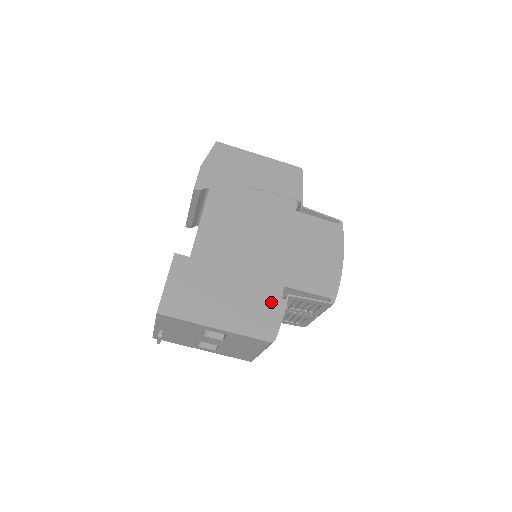
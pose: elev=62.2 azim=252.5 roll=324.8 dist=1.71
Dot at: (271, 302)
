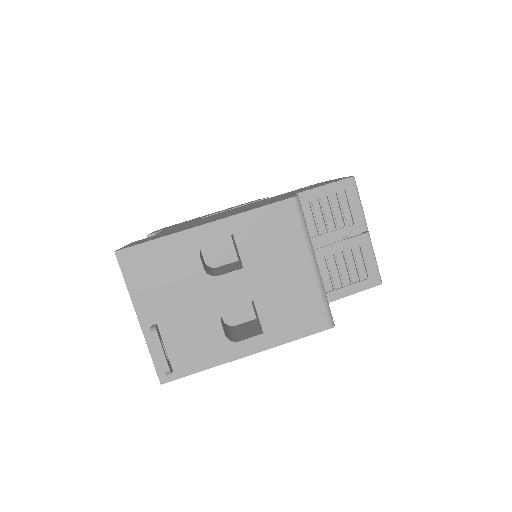
Dot at: occluded
